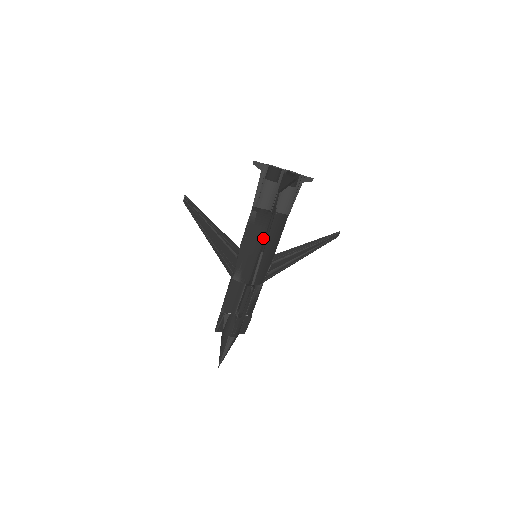
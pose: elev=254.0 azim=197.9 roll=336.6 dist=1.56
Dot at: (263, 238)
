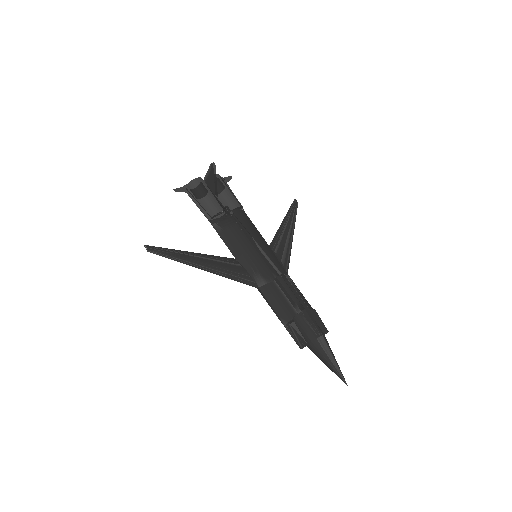
Dot at: (244, 234)
